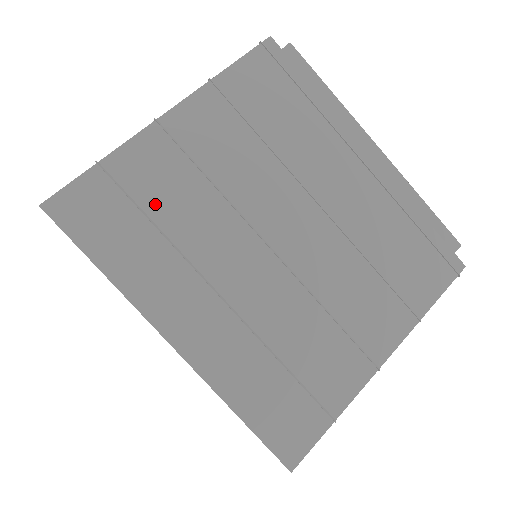
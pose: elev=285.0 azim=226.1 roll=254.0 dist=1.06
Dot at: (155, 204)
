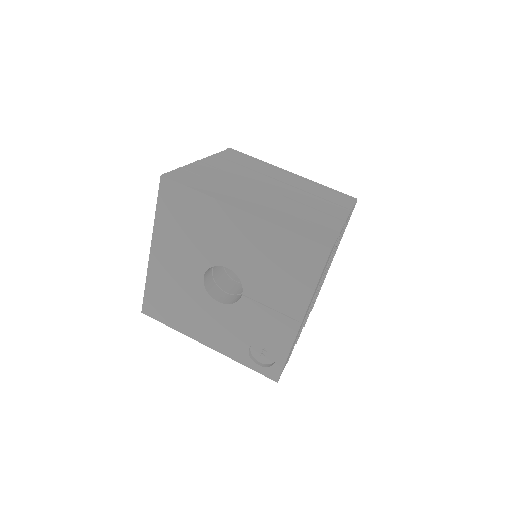
Dot at: (211, 178)
